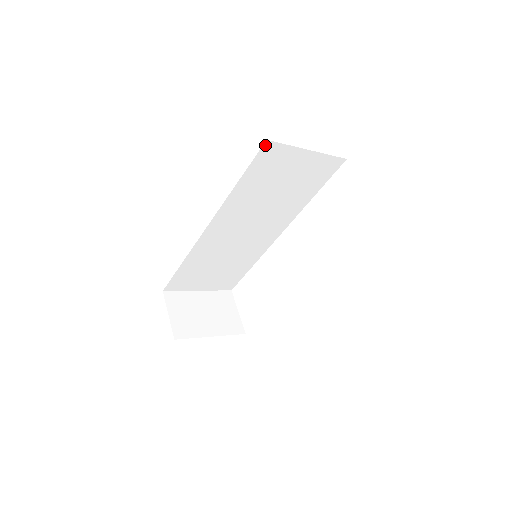
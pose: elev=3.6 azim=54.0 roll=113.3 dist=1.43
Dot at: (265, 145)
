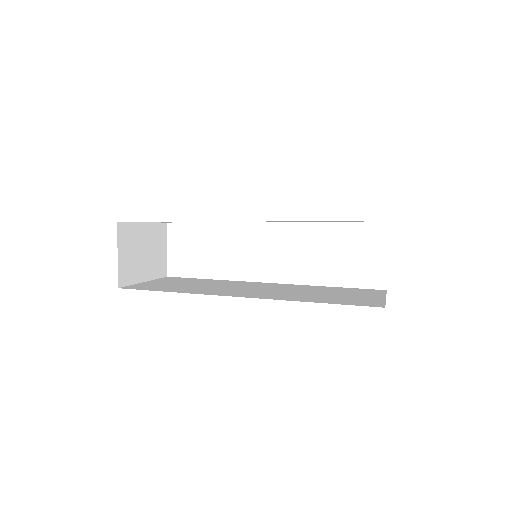
Dot at: occluded
